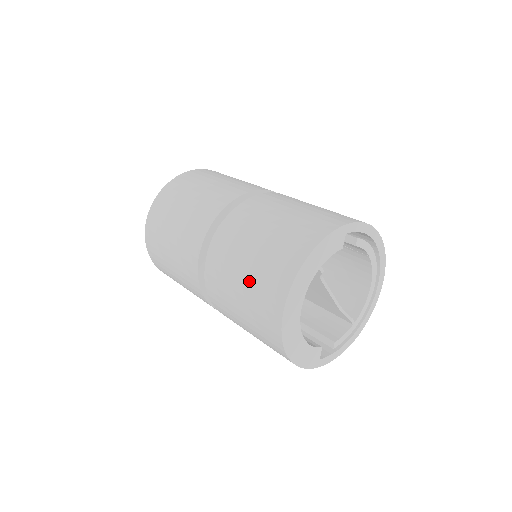
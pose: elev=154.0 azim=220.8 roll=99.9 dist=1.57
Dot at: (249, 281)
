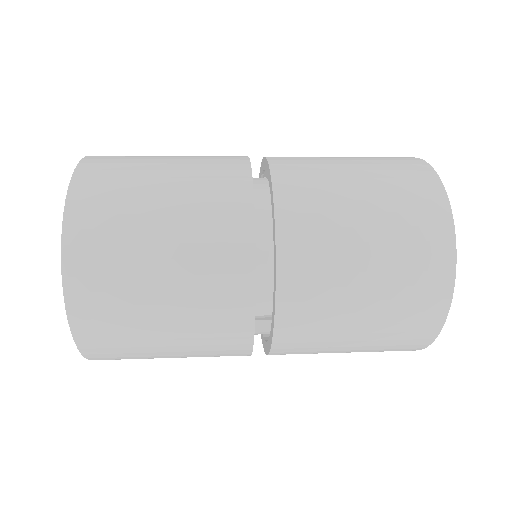
Dot at: (369, 172)
